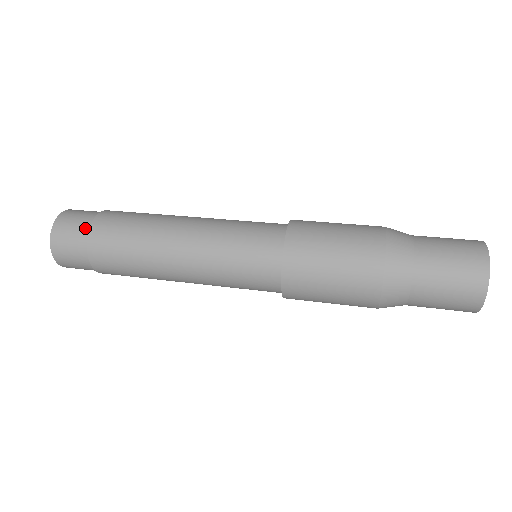
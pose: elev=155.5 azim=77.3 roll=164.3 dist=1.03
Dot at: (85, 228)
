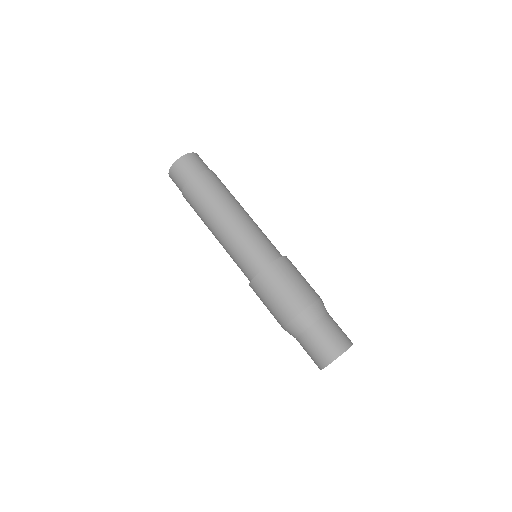
Dot at: (196, 171)
